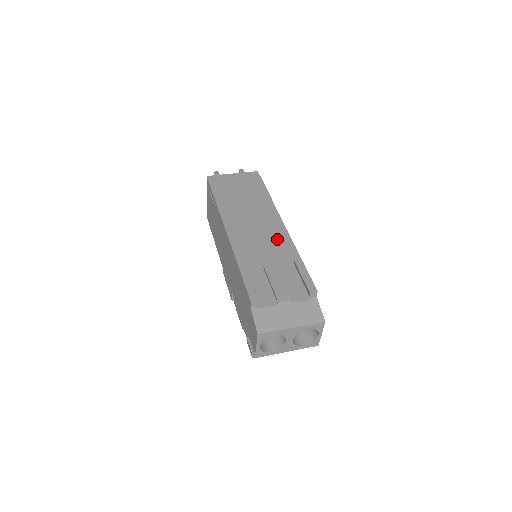
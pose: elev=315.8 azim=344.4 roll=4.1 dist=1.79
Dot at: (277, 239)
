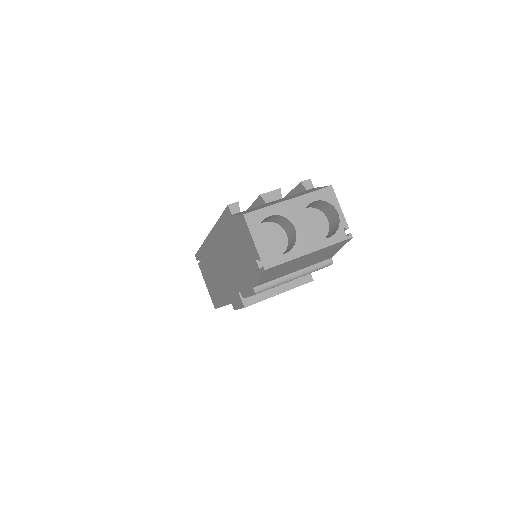
Dot at: occluded
